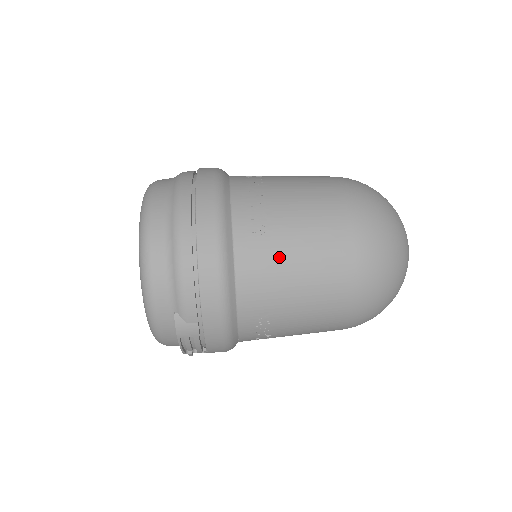
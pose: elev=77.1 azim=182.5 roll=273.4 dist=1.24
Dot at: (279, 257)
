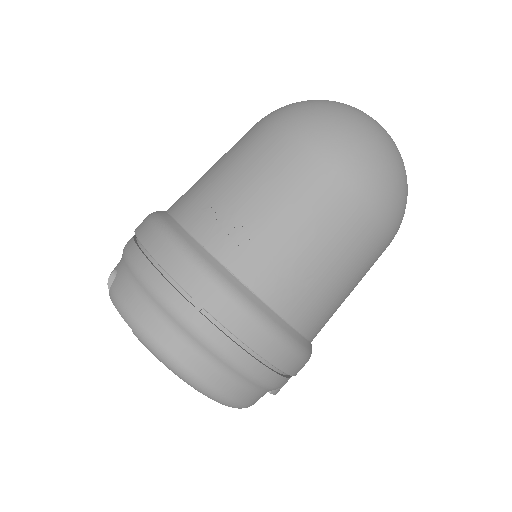
Dot at: (327, 289)
